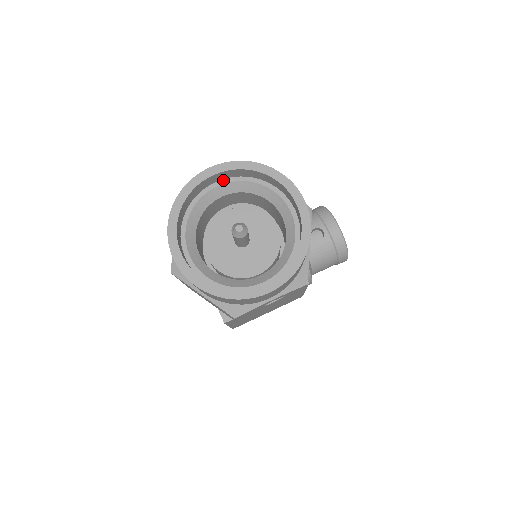
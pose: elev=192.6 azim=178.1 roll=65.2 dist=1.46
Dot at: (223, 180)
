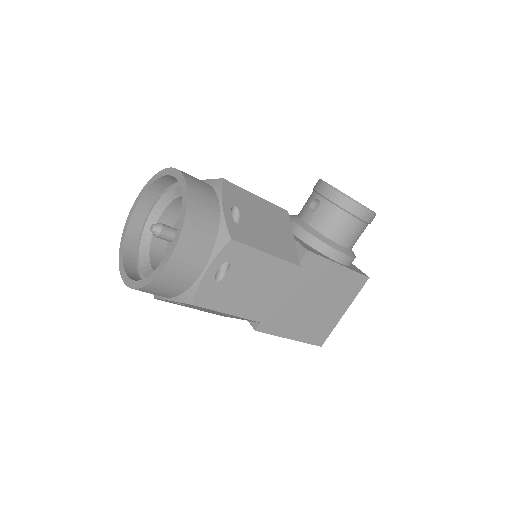
Dot at: (153, 206)
